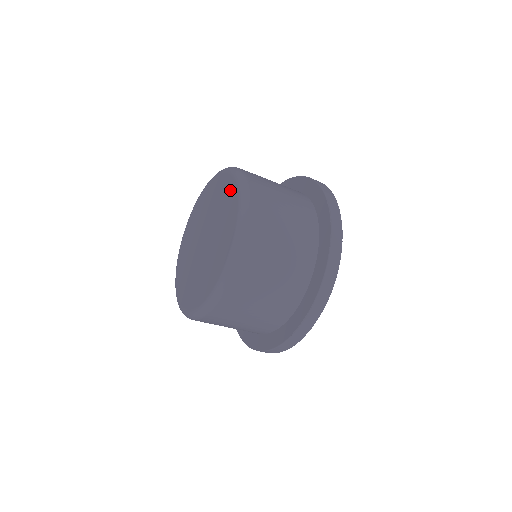
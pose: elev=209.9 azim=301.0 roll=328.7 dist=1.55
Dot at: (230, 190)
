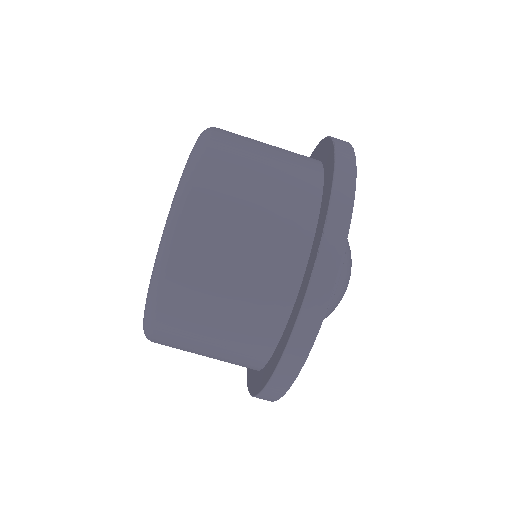
Dot at: occluded
